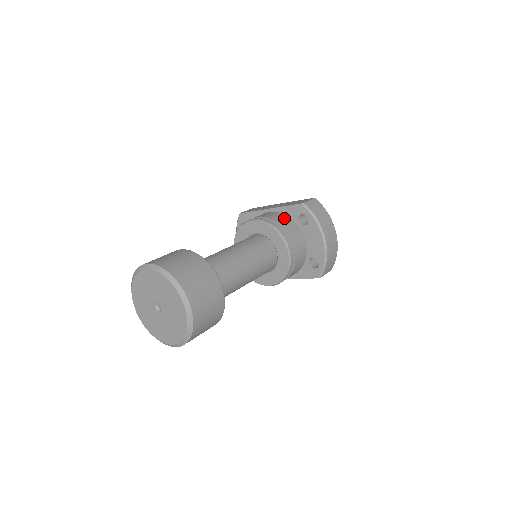
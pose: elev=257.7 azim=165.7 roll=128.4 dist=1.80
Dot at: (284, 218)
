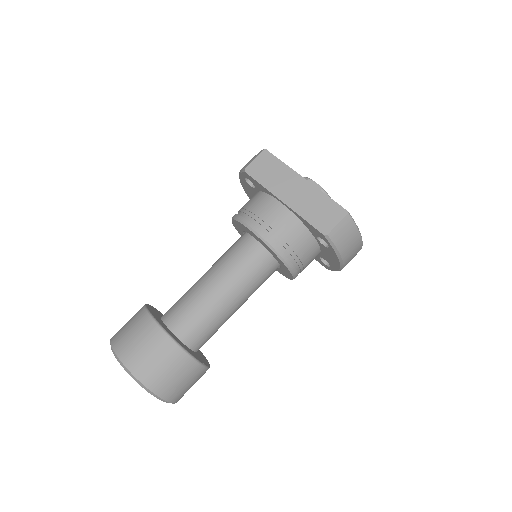
Dot at: (298, 232)
